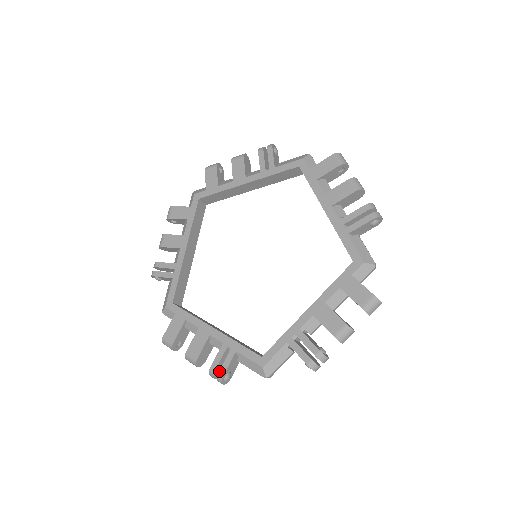
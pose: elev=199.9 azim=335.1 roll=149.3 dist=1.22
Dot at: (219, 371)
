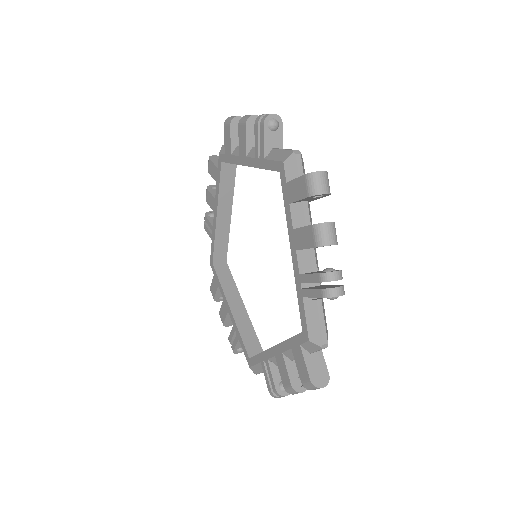
Dot at: occluded
